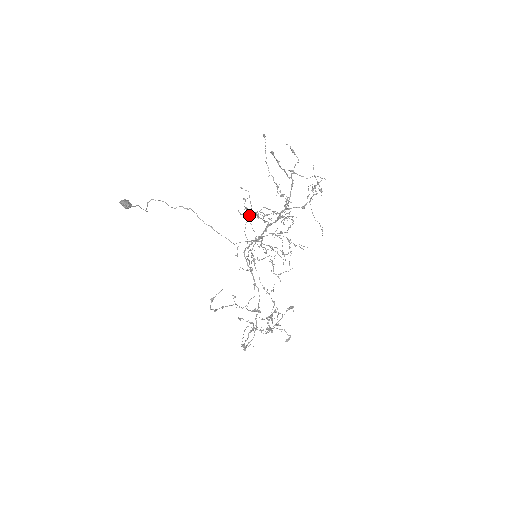
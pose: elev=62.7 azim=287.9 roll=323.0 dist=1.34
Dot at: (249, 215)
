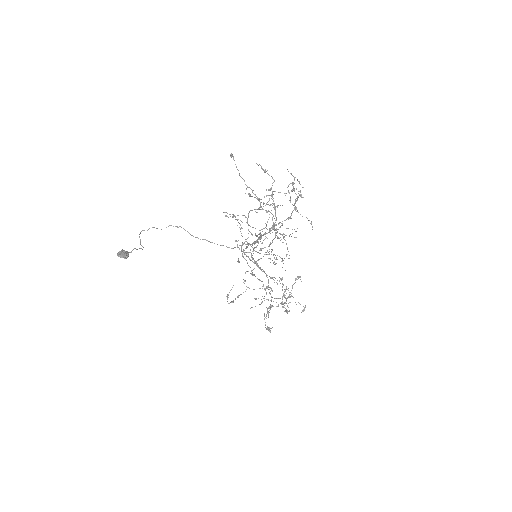
Dot at: occluded
